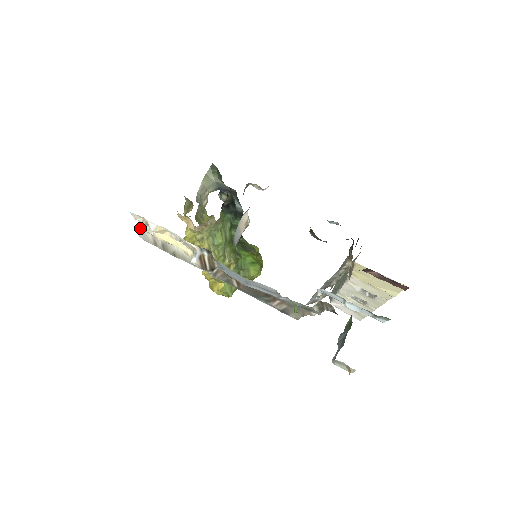
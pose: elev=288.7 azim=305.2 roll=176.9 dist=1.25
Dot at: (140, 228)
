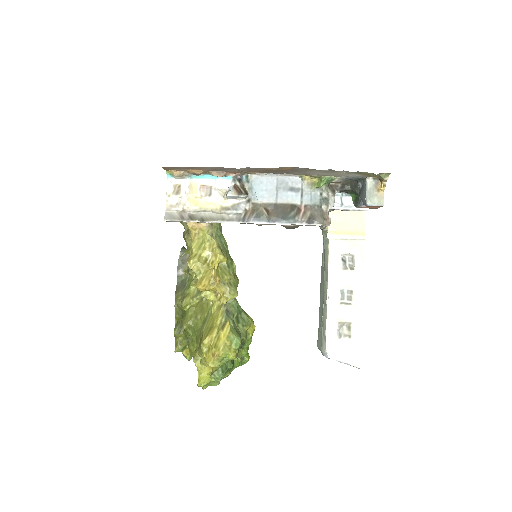
Dot at: (165, 211)
